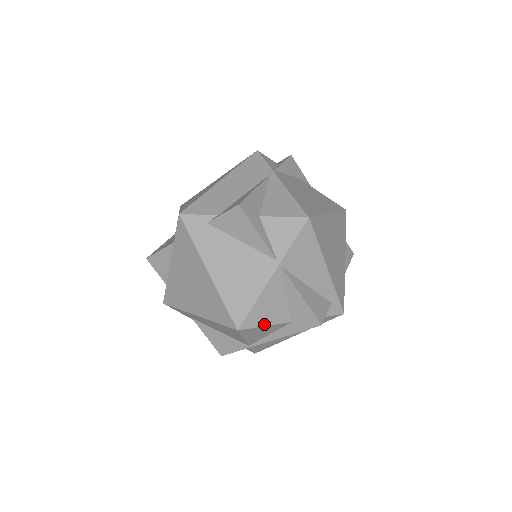
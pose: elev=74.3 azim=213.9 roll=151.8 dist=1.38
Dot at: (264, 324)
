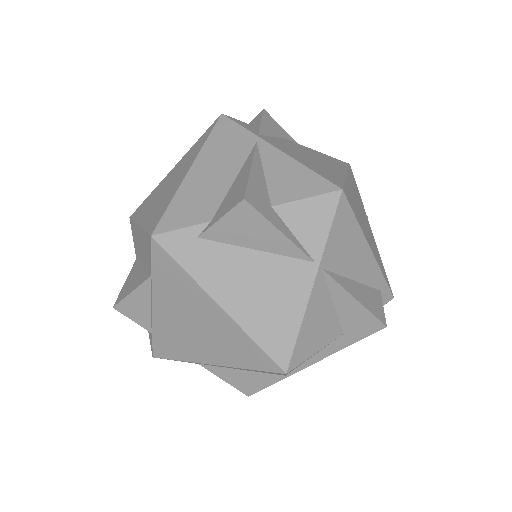
Dot at: (314, 351)
